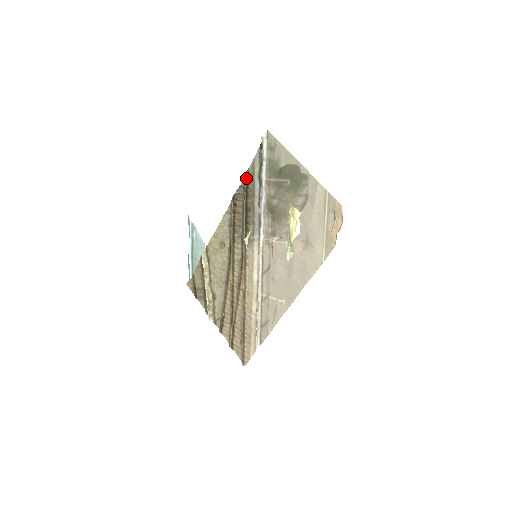
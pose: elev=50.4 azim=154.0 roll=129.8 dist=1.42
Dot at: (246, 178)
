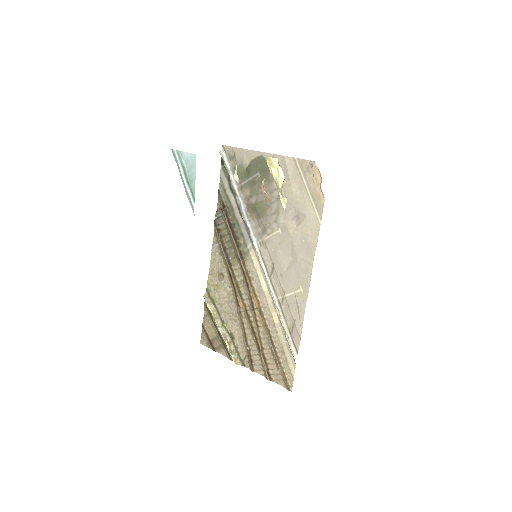
Dot at: (220, 199)
